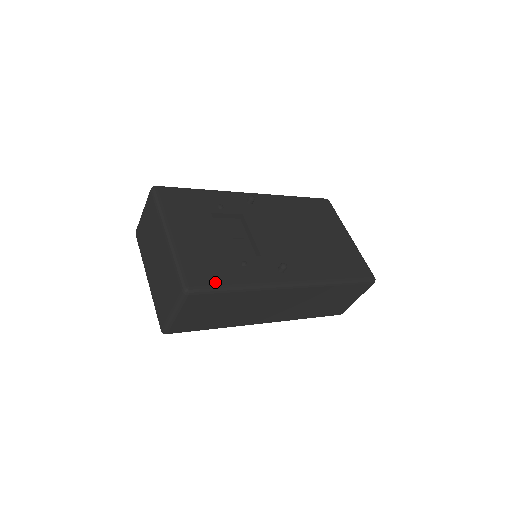
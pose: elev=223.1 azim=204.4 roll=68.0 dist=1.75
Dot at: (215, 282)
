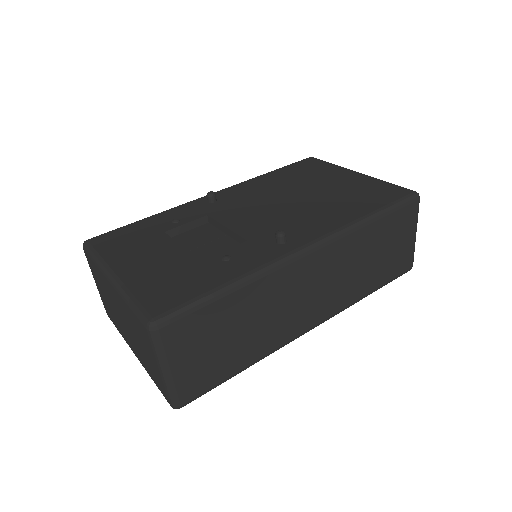
Dot at: (190, 296)
